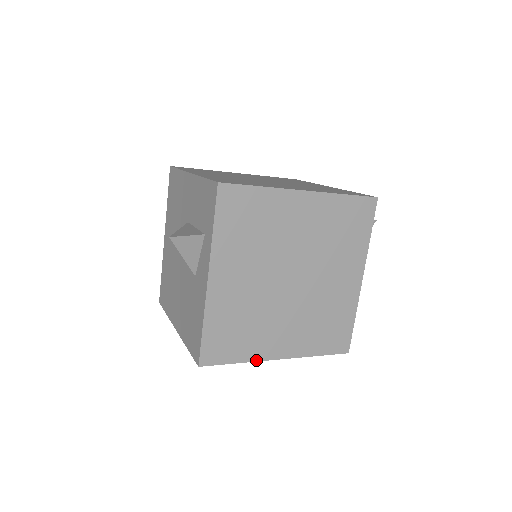
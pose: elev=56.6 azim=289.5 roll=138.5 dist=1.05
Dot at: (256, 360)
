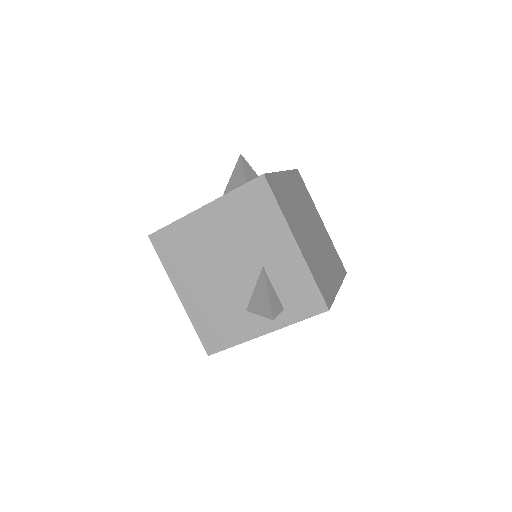
Dot at: occluded
